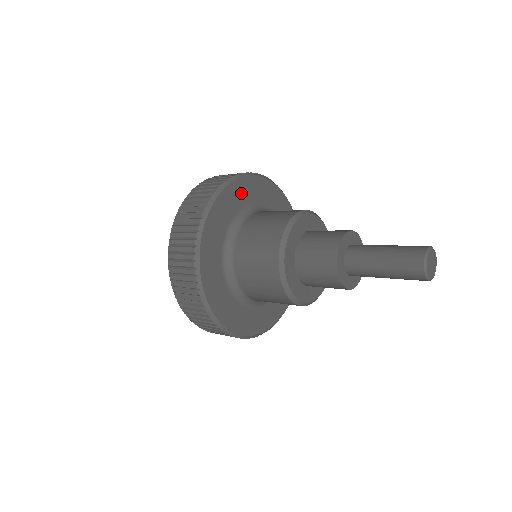
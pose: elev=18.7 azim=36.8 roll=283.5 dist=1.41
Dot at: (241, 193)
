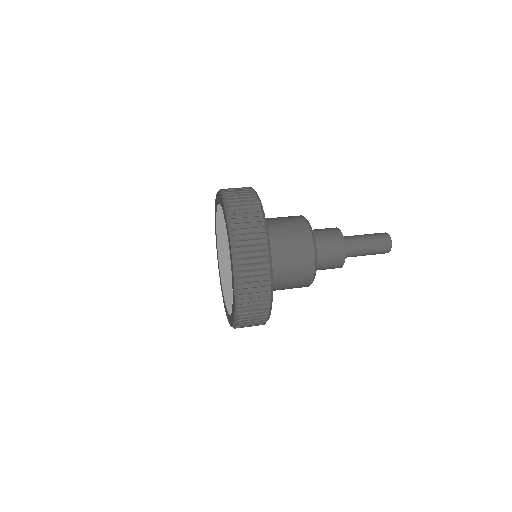
Dot at: occluded
